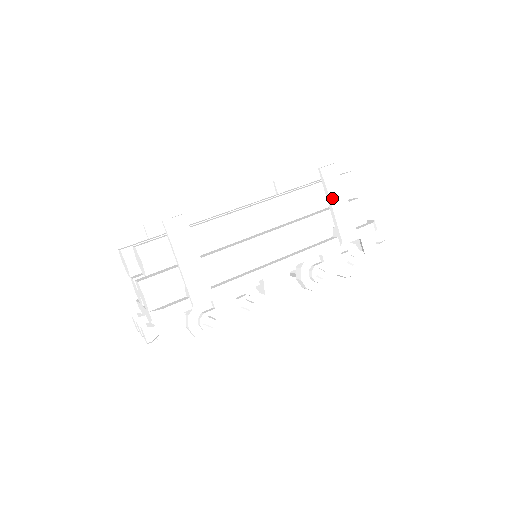
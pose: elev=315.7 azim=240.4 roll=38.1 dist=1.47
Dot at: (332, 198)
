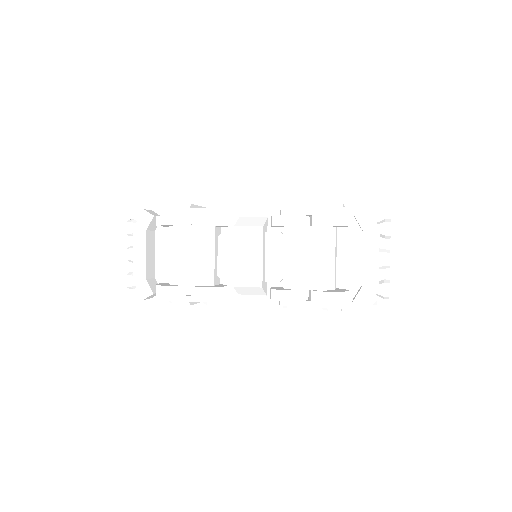
Dot at: occluded
